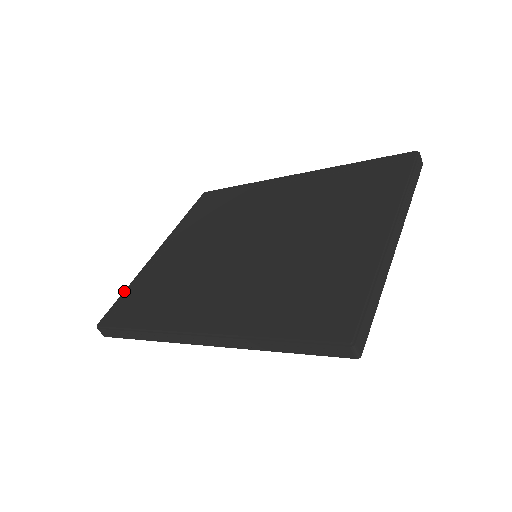
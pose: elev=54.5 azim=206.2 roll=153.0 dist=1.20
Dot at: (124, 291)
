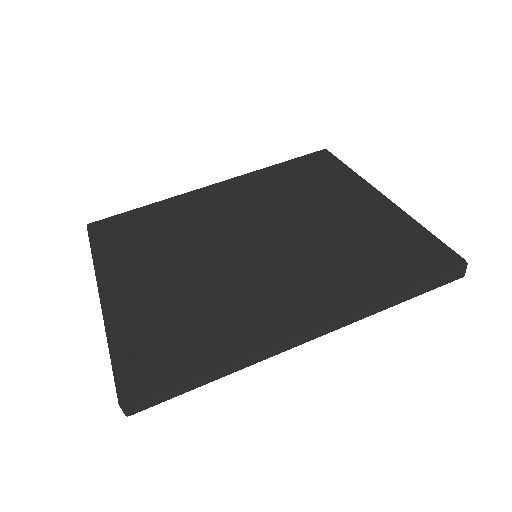
Dot at: (111, 349)
